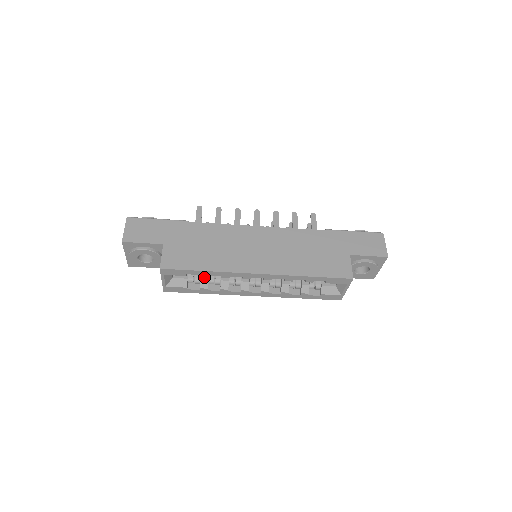
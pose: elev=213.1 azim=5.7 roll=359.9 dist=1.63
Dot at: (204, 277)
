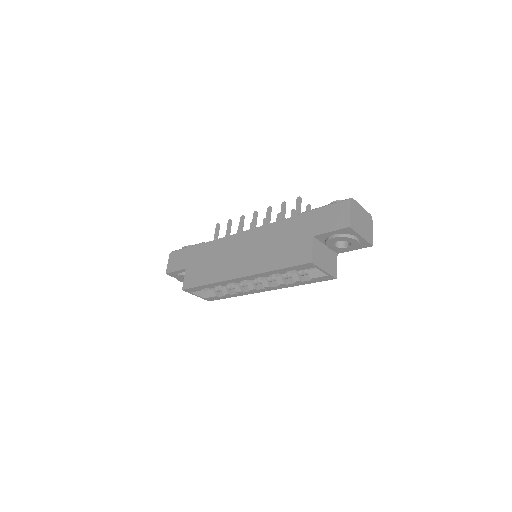
Dot at: occluded
